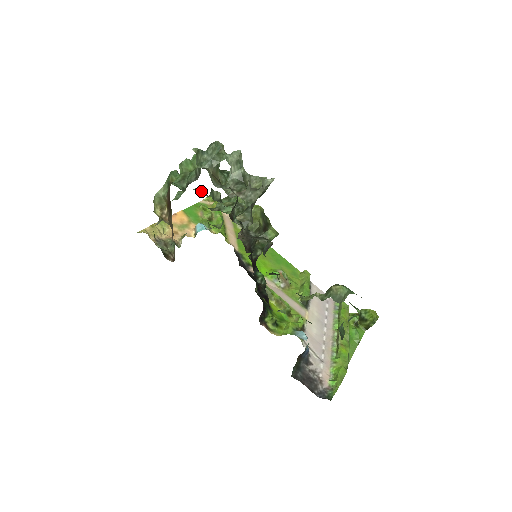
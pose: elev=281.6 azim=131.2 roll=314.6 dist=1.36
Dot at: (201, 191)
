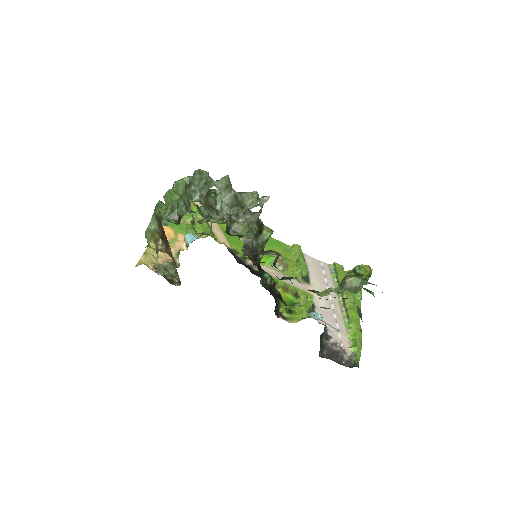
Dot at: occluded
